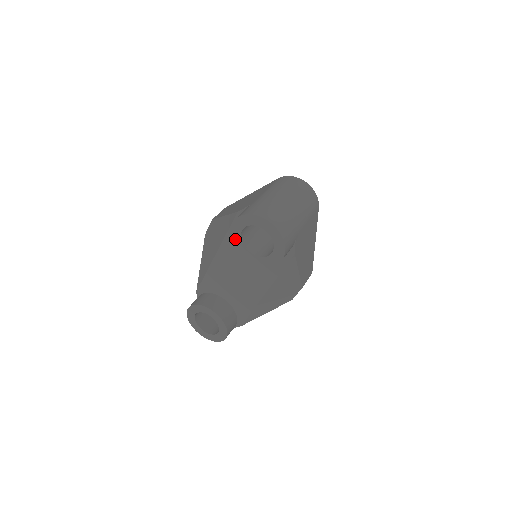
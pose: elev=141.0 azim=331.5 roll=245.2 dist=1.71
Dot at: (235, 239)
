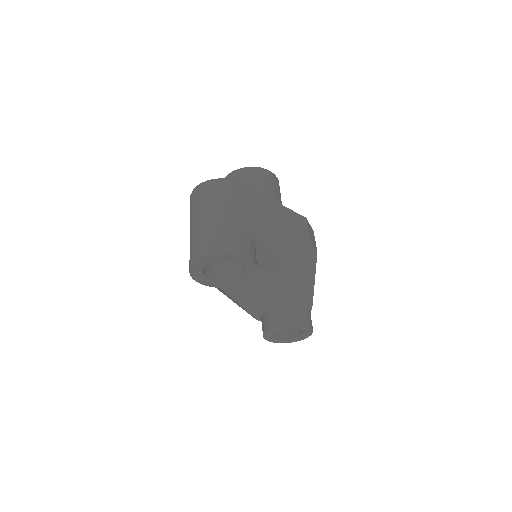
Dot at: (212, 285)
